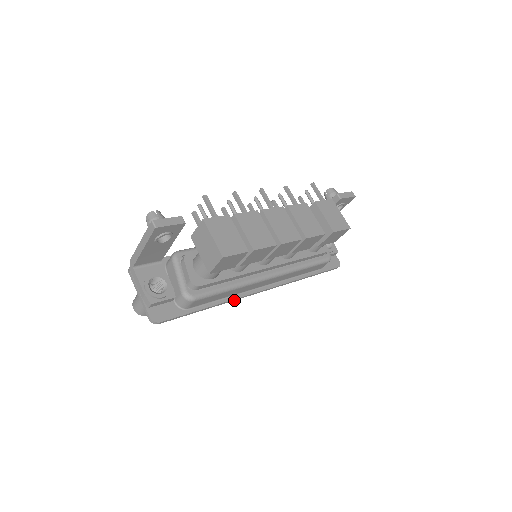
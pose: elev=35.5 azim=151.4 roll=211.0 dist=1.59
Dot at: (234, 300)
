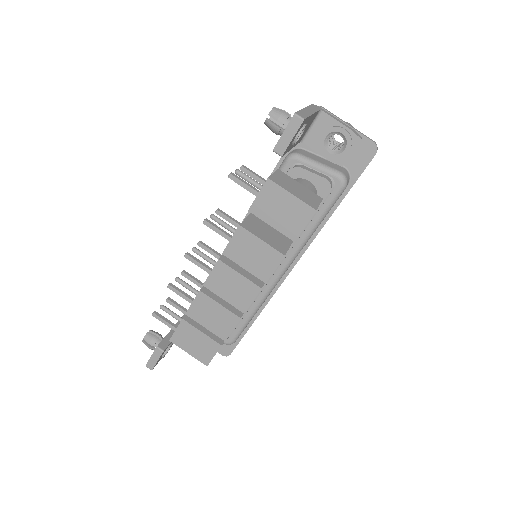
Dot at: (272, 296)
